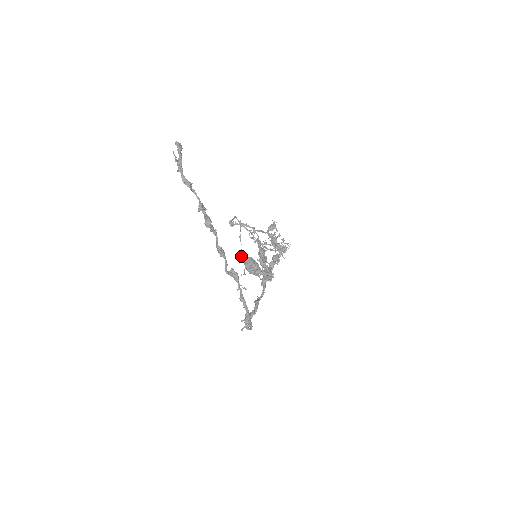
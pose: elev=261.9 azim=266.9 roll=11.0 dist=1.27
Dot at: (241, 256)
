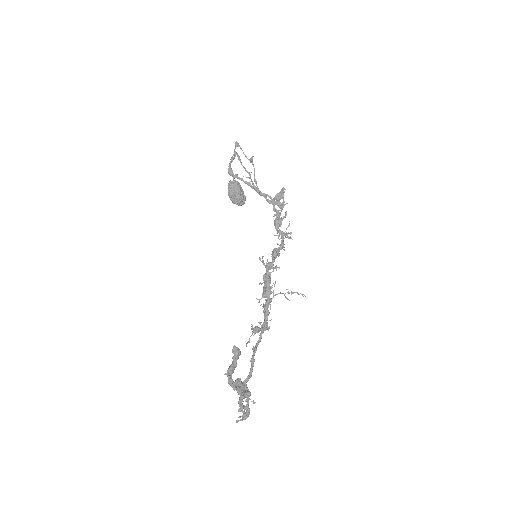
Dot at: (251, 324)
